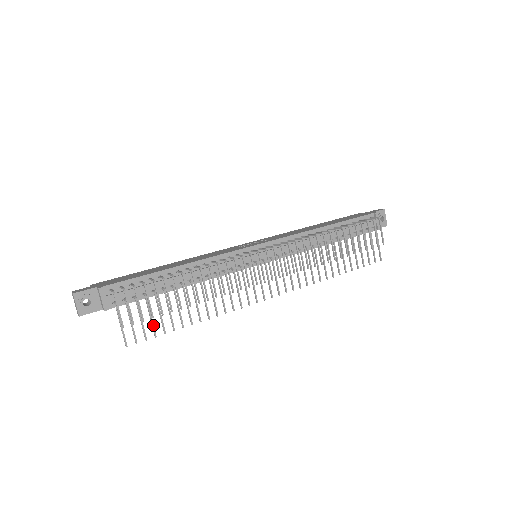
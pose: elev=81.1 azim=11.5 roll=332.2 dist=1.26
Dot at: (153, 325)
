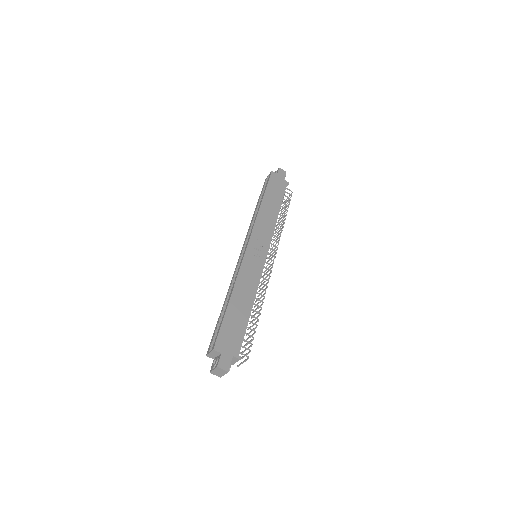
Dot at: occluded
